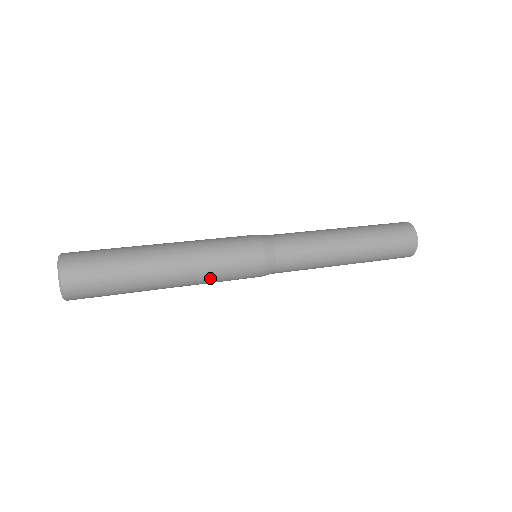
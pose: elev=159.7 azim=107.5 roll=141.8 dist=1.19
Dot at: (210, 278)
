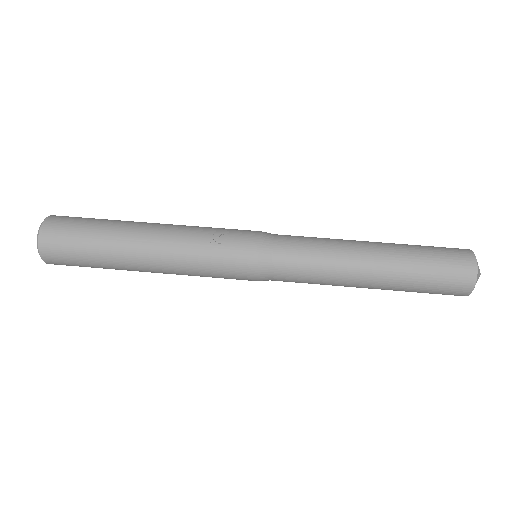
Dot at: occluded
